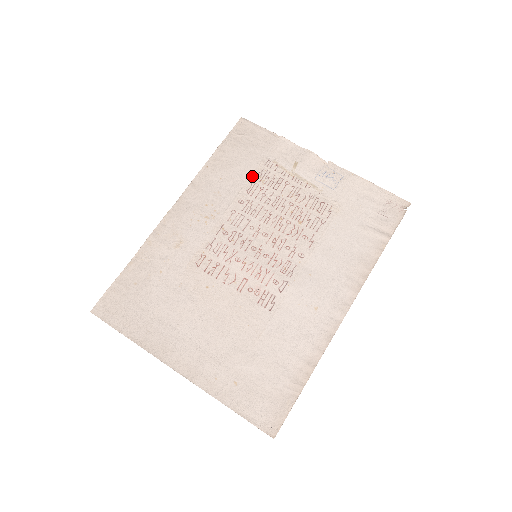
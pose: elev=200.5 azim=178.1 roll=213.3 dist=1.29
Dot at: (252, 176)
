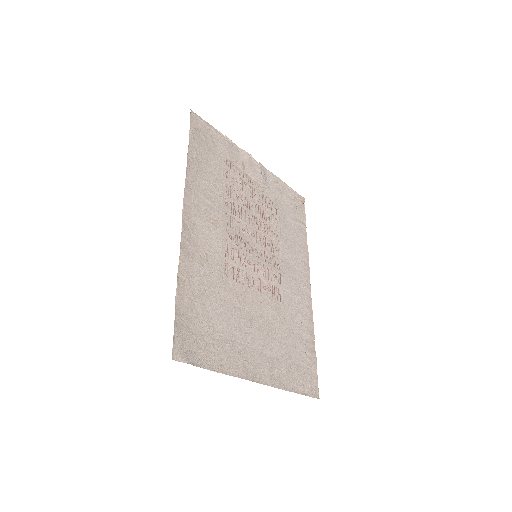
Dot at: (223, 177)
